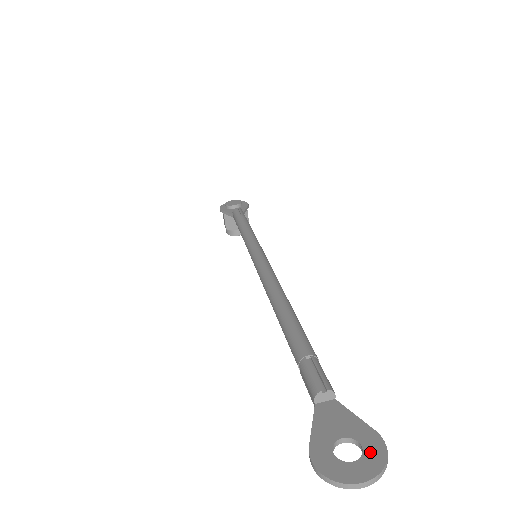
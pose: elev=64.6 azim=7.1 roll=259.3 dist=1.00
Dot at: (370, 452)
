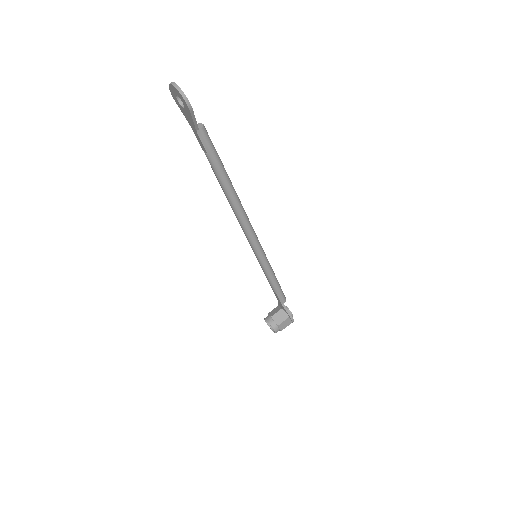
Dot at: (185, 98)
